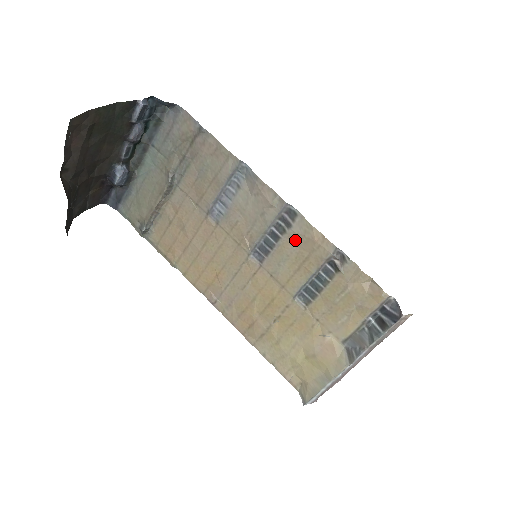
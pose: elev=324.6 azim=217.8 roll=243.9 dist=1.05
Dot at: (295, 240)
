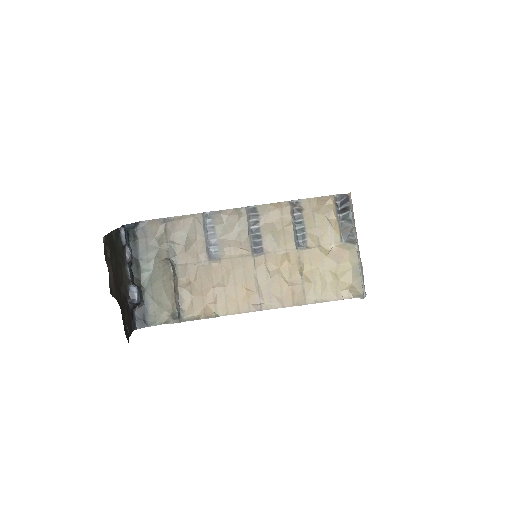
Dot at: (267, 220)
